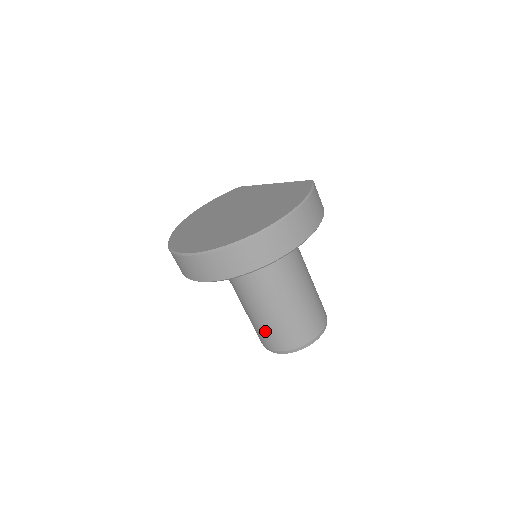
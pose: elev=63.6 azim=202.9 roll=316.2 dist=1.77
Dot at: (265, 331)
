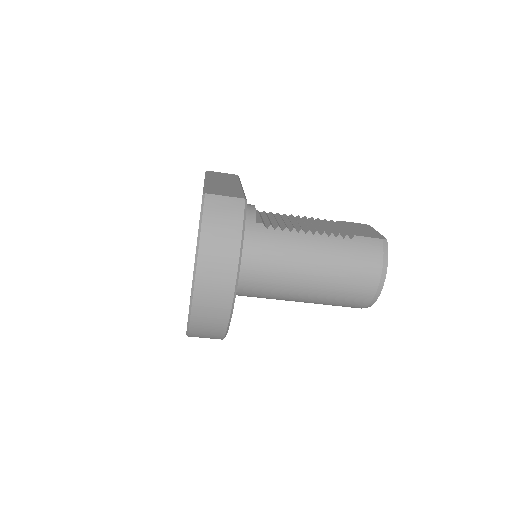
Dot at: occluded
